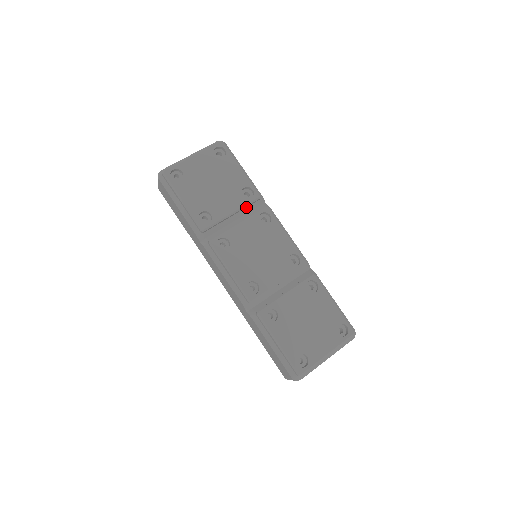
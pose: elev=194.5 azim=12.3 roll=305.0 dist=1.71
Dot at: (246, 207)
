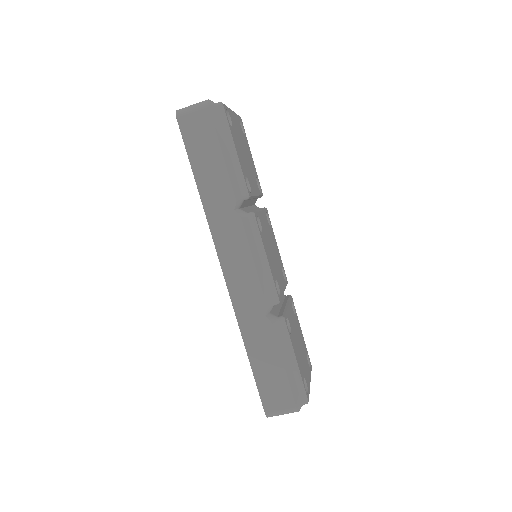
Dot at: occluded
